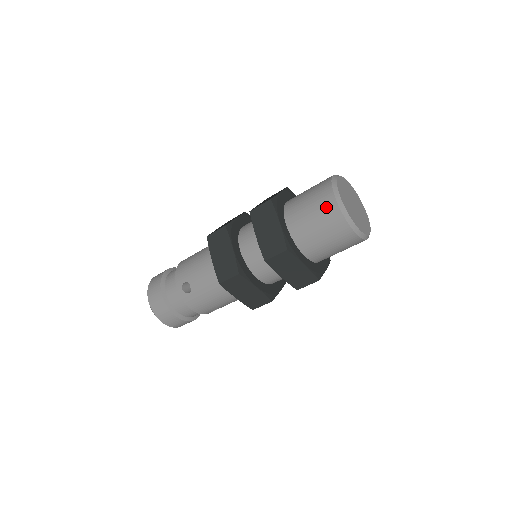
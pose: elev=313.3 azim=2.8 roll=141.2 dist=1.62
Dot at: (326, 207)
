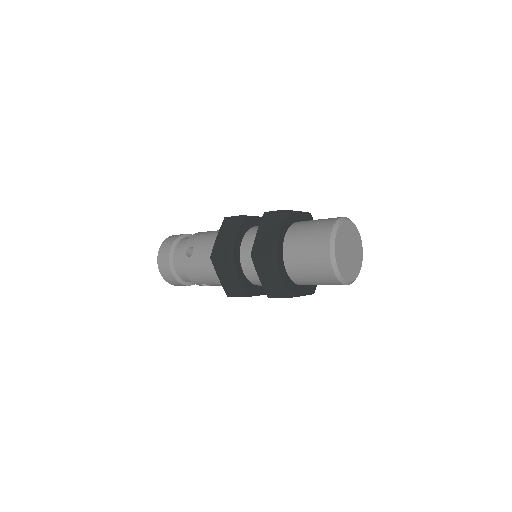
Dot at: (321, 236)
